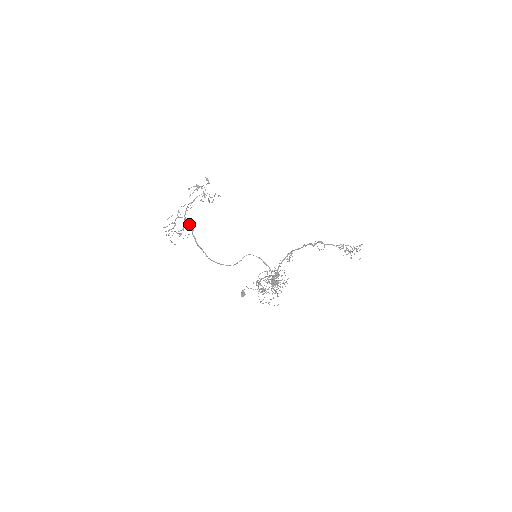
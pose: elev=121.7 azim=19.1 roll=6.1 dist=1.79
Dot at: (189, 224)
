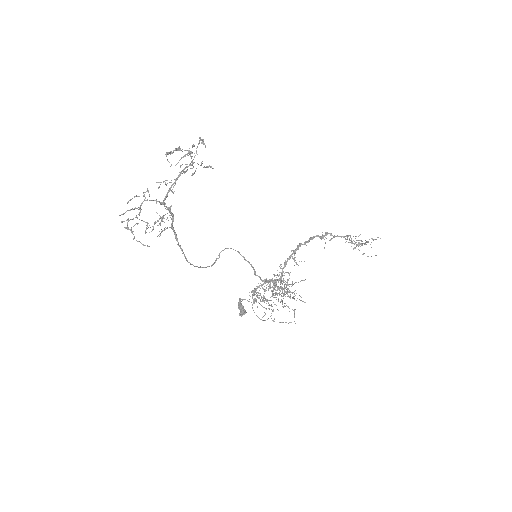
Dot at: occluded
